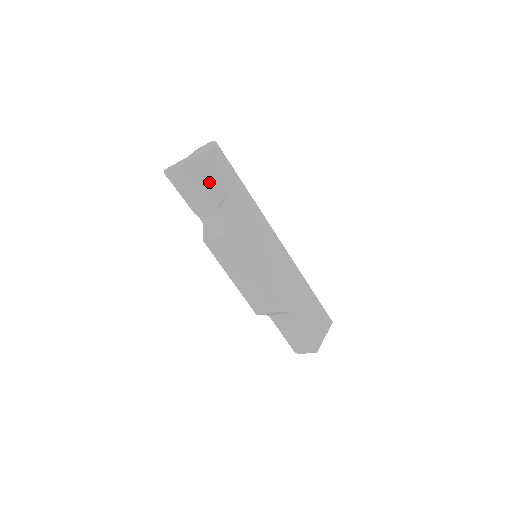
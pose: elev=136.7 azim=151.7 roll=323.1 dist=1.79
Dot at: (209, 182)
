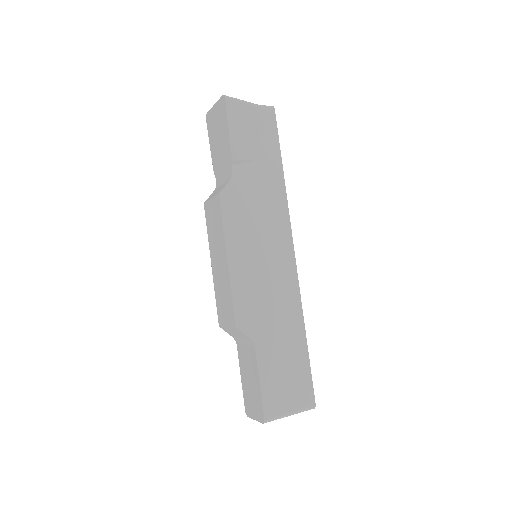
Dot at: (235, 132)
